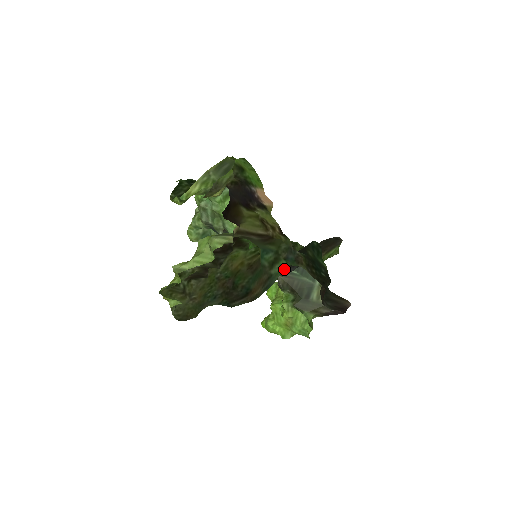
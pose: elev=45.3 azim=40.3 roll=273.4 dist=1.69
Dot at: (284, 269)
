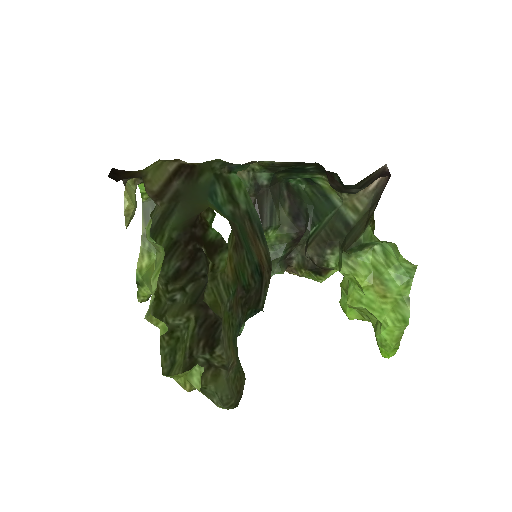
Dot at: (291, 231)
